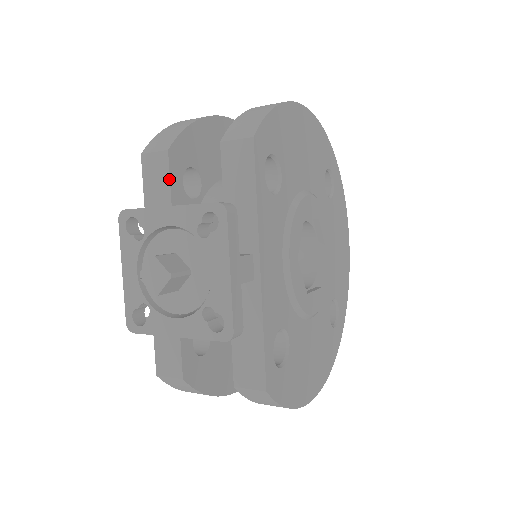
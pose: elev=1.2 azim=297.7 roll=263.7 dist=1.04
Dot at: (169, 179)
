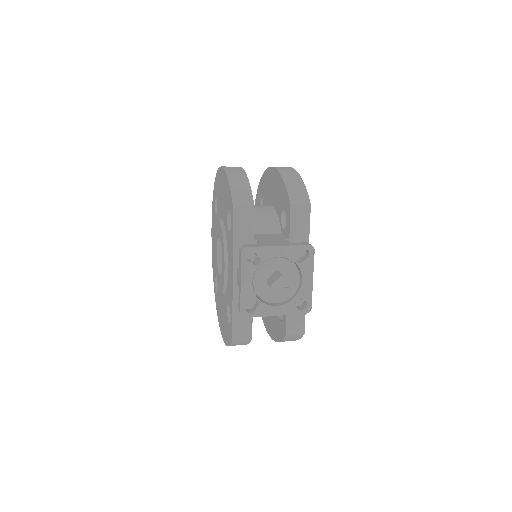
Dot at: occluded
